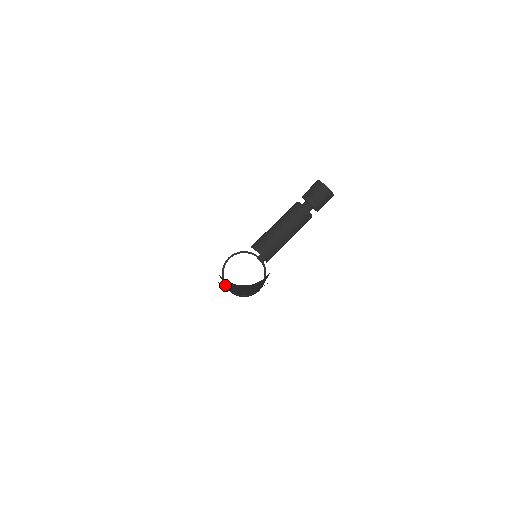
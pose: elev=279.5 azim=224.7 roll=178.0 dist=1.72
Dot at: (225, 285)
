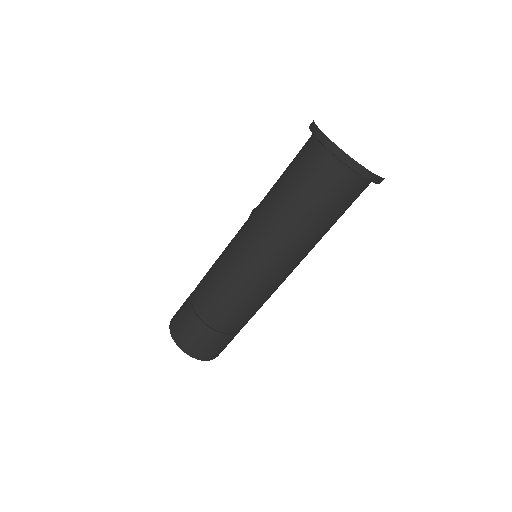
Dot at: (231, 298)
